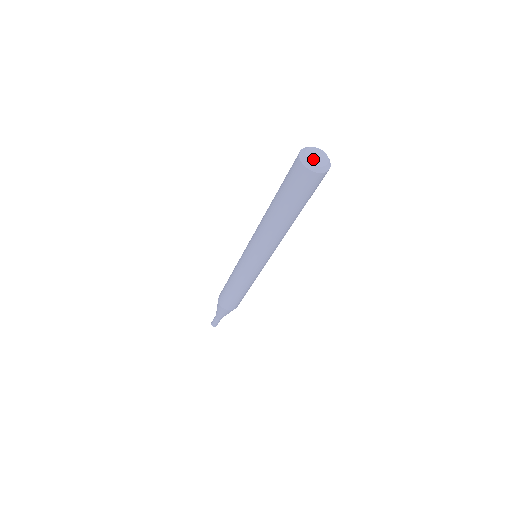
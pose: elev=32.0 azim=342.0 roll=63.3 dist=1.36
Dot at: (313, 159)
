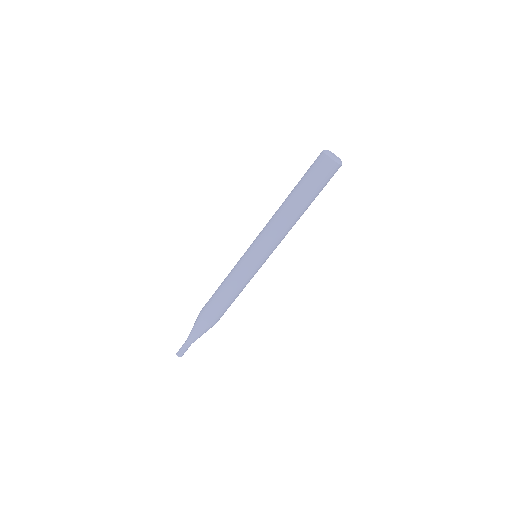
Dot at: (331, 153)
